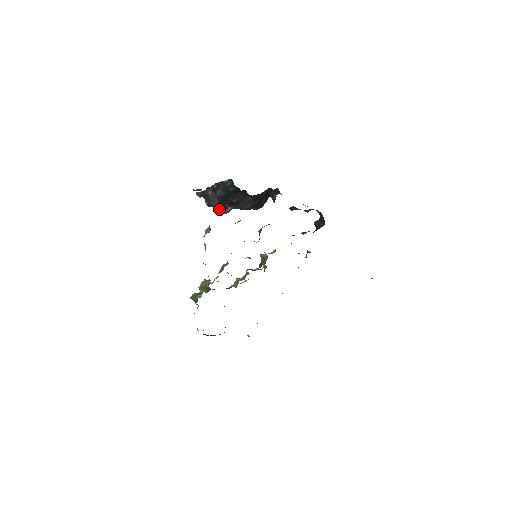
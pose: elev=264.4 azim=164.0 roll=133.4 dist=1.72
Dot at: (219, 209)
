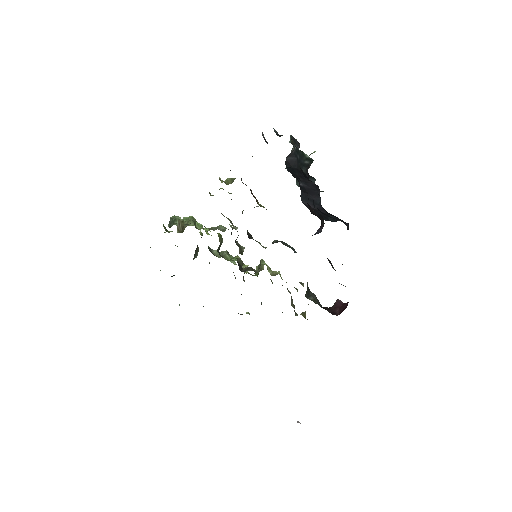
Dot at: occluded
